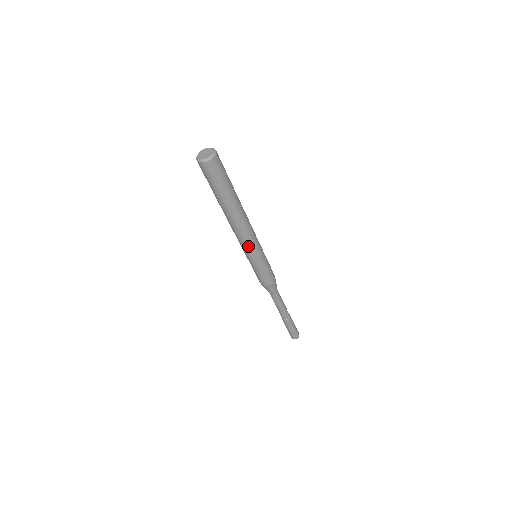
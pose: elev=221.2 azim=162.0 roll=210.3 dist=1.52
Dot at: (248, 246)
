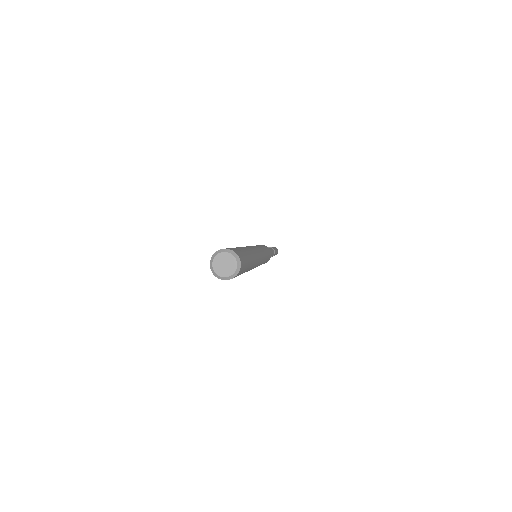
Dot at: occluded
